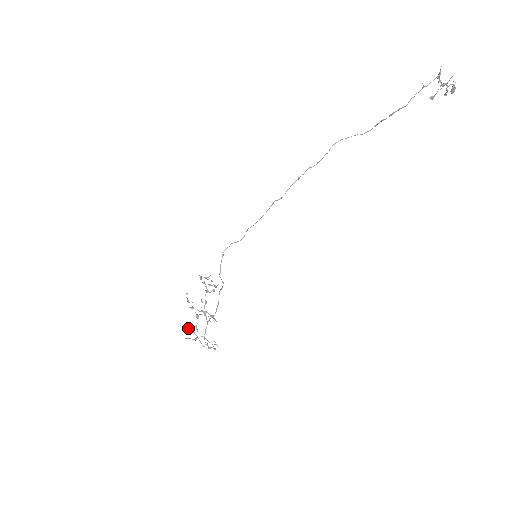
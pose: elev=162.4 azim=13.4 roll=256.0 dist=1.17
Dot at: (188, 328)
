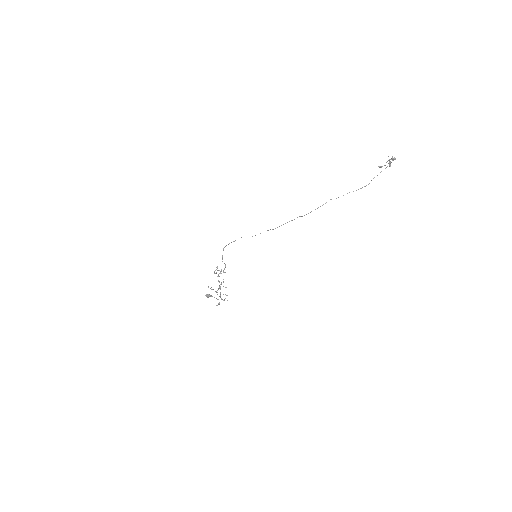
Dot at: (208, 296)
